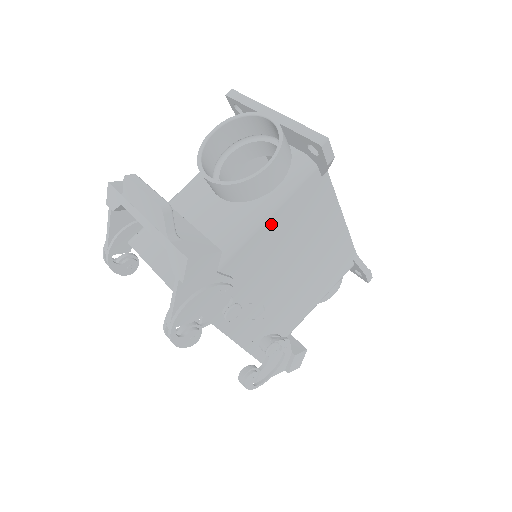
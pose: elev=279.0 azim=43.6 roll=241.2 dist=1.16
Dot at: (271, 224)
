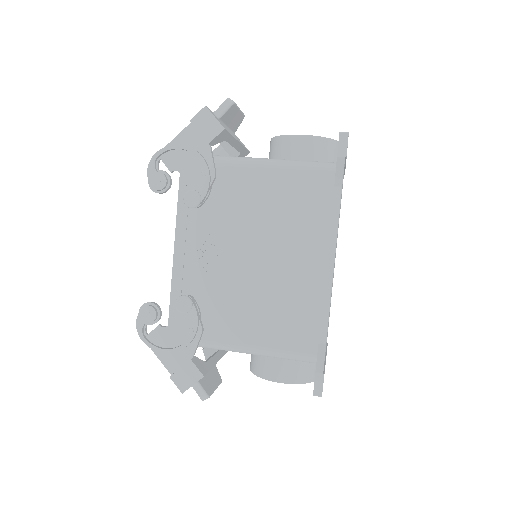
Dot at: (272, 177)
